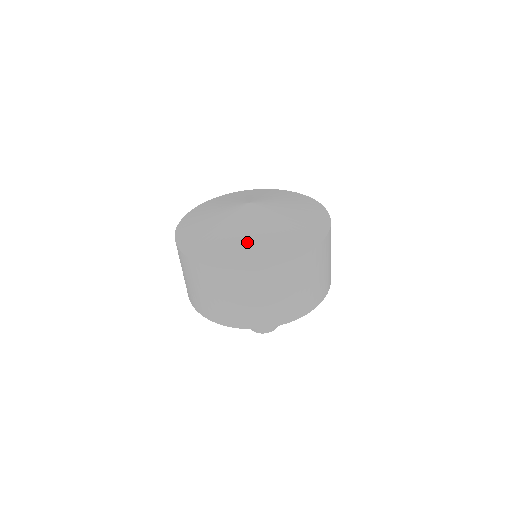
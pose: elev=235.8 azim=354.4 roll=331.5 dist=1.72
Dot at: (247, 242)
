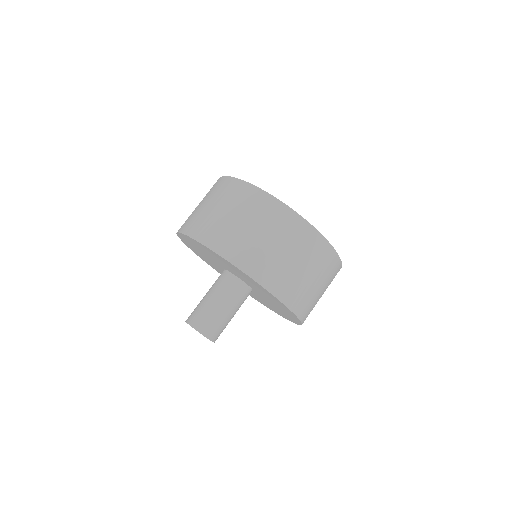
Dot at: occluded
